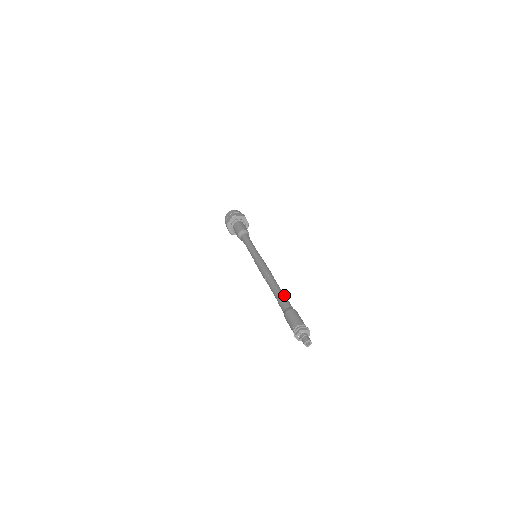
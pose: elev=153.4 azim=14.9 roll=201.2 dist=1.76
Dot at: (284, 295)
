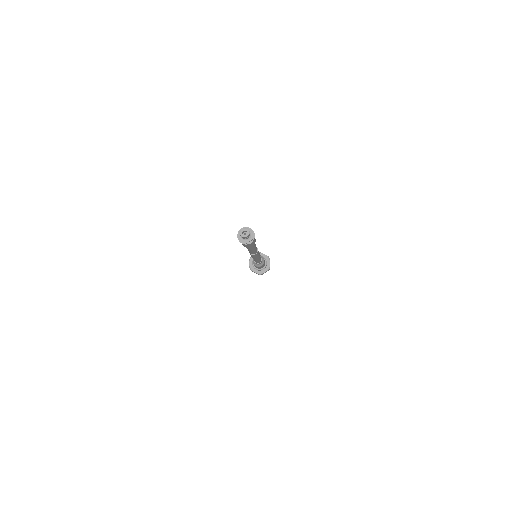
Dot at: occluded
